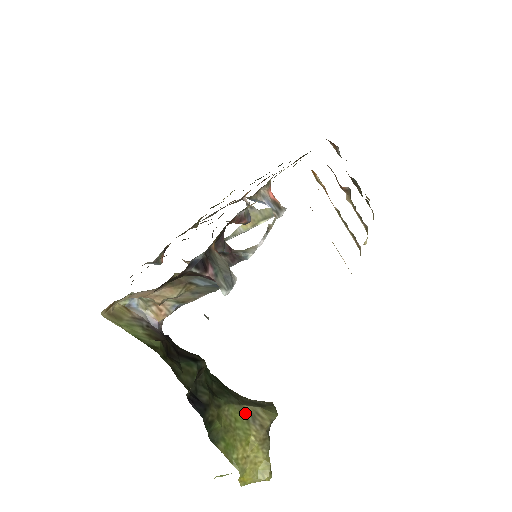
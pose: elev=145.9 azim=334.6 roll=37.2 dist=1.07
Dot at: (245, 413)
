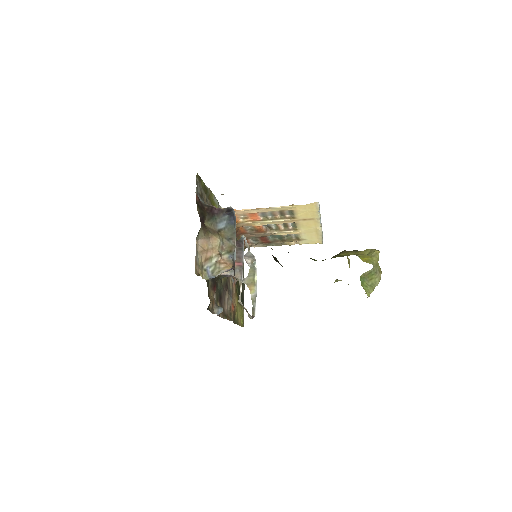
Dot at: occluded
